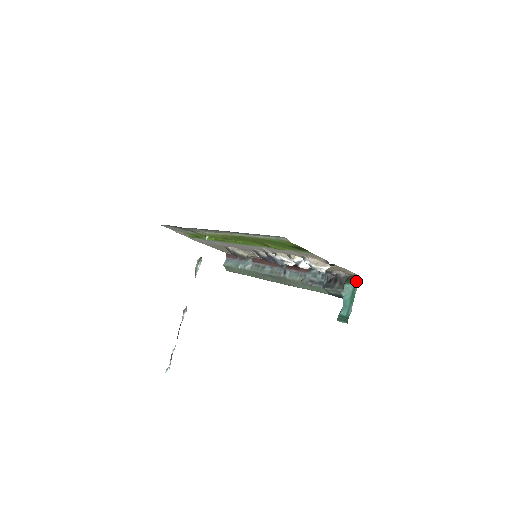
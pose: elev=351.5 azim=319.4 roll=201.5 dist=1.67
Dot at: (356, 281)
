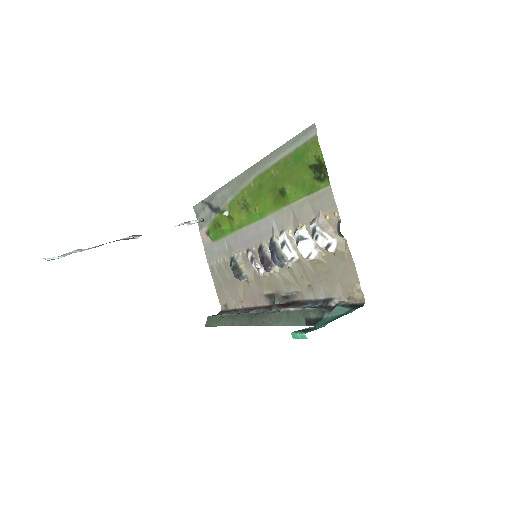
Dot at: (356, 306)
